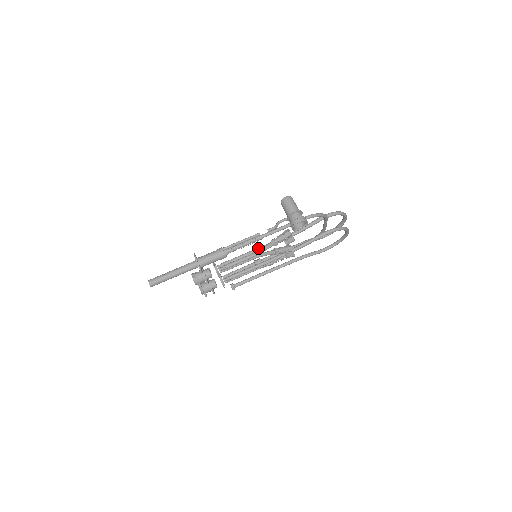
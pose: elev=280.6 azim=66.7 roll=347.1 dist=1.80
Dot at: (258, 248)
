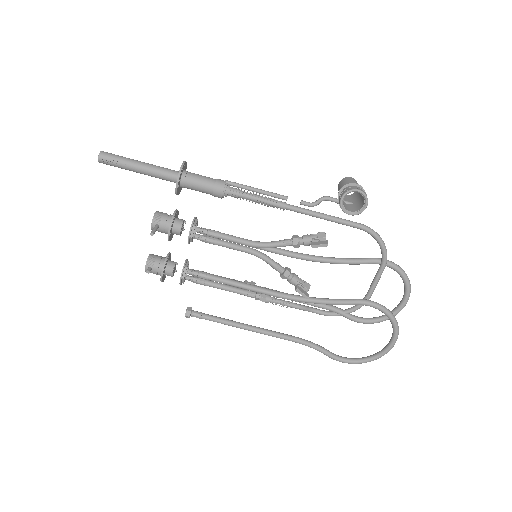
Dot at: occluded
